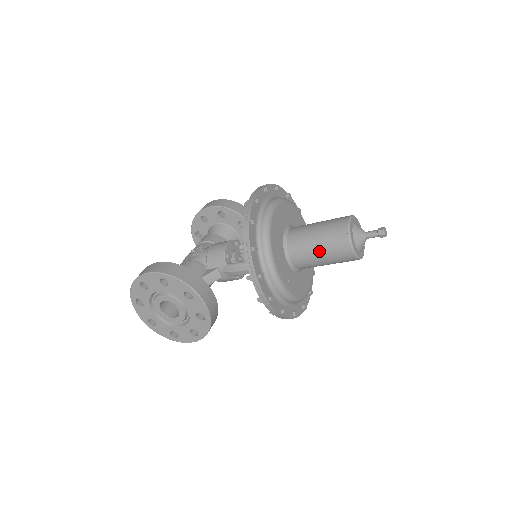
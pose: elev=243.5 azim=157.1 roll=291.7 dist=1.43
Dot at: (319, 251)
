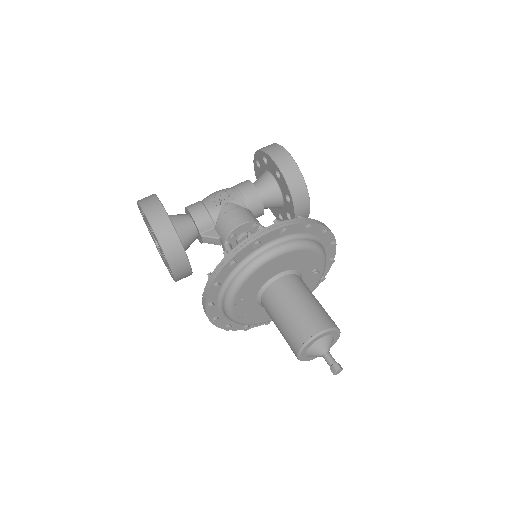
Dot at: (278, 326)
